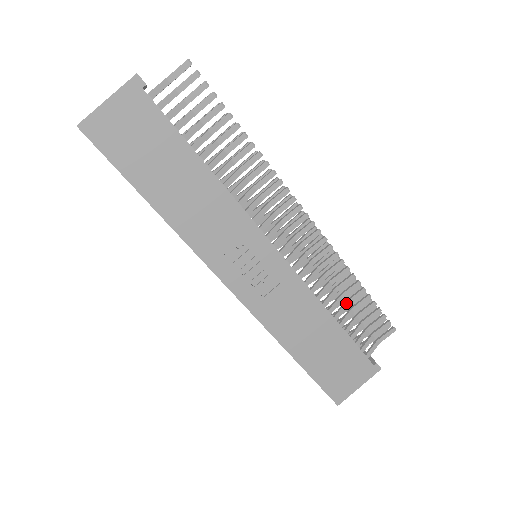
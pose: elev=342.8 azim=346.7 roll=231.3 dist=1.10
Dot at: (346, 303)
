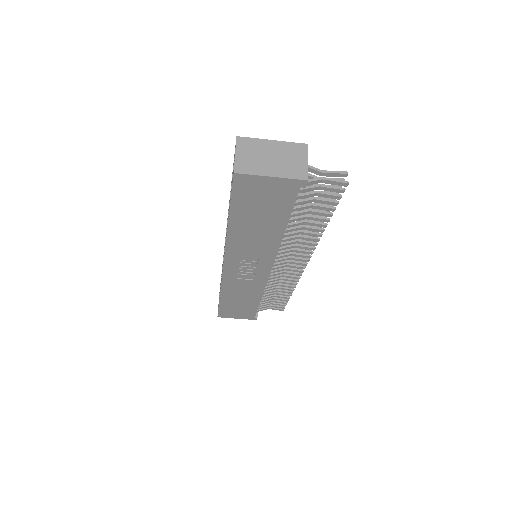
Dot at: (275, 293)
